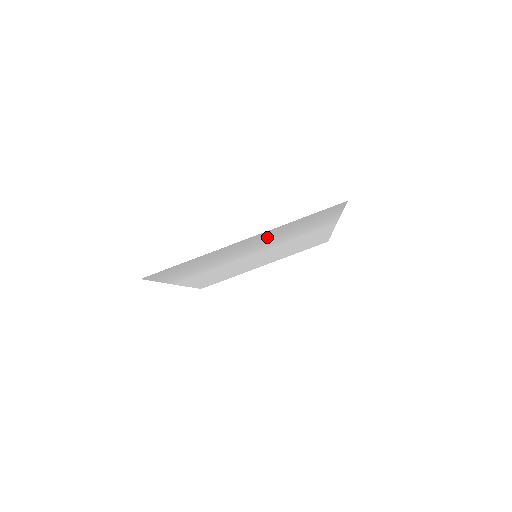
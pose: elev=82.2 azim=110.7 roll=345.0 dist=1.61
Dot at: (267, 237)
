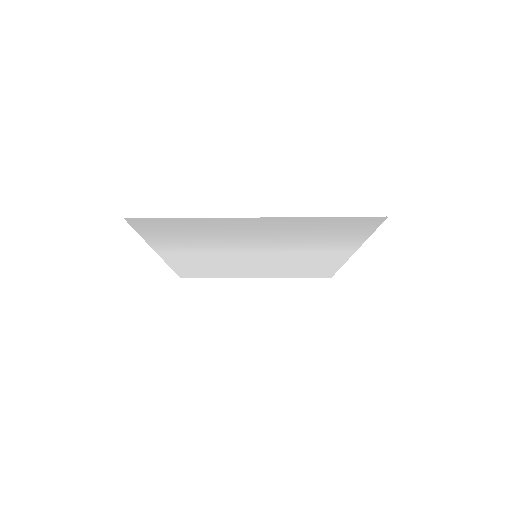
Dot at: (281, 229)
